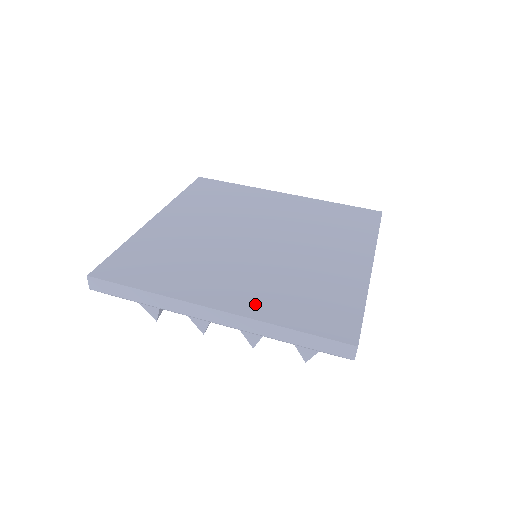
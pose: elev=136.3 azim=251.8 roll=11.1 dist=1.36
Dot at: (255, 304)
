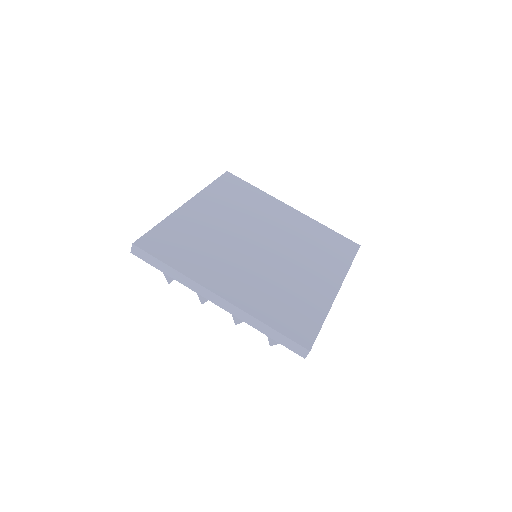
Dot at: (248, 300)
